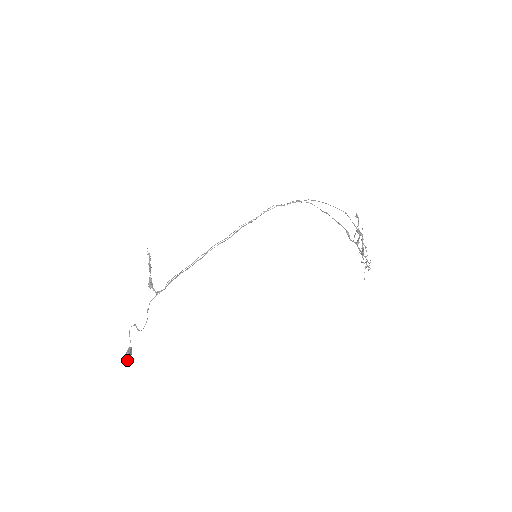
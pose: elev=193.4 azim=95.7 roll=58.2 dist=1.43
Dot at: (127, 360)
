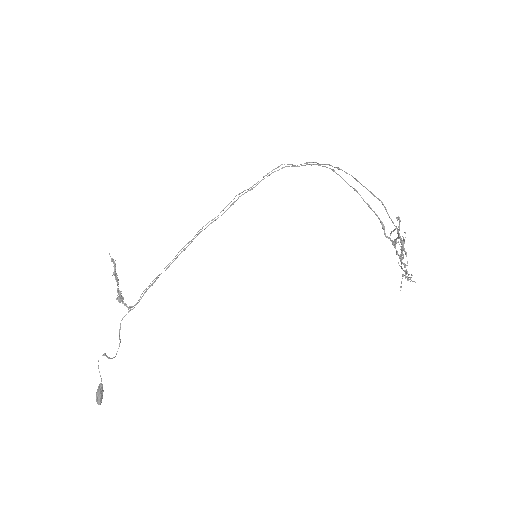
Dot at: occluded
